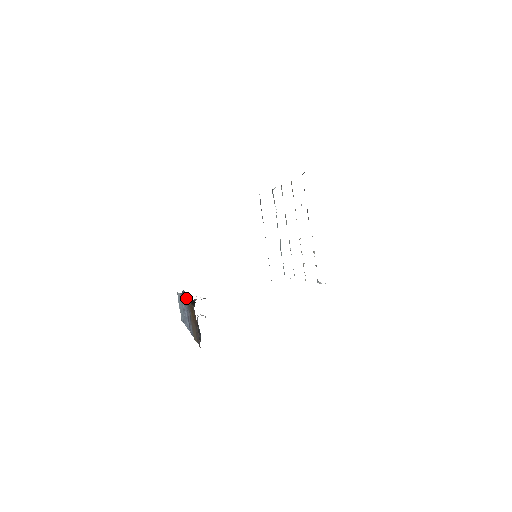
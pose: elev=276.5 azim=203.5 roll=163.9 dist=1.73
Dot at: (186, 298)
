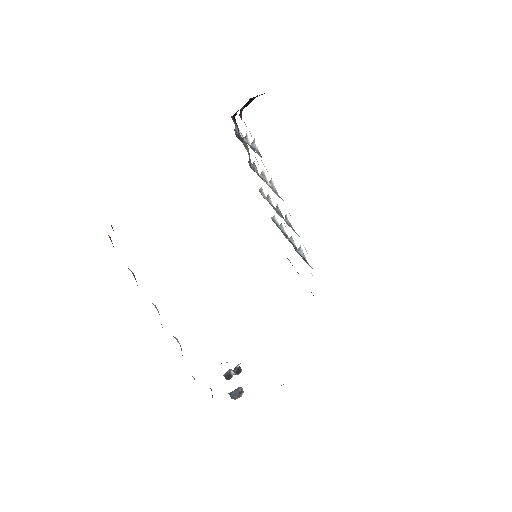
Dot at: occluded
